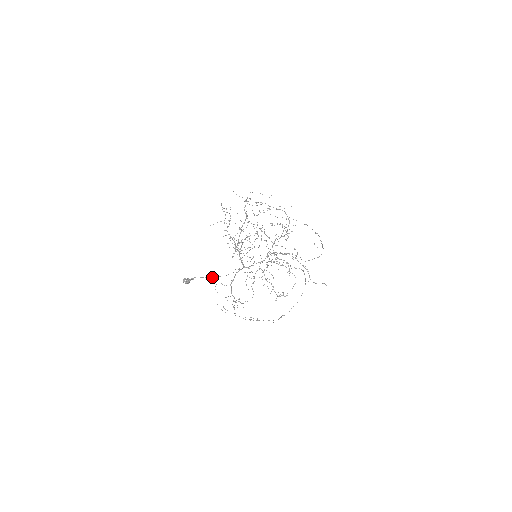
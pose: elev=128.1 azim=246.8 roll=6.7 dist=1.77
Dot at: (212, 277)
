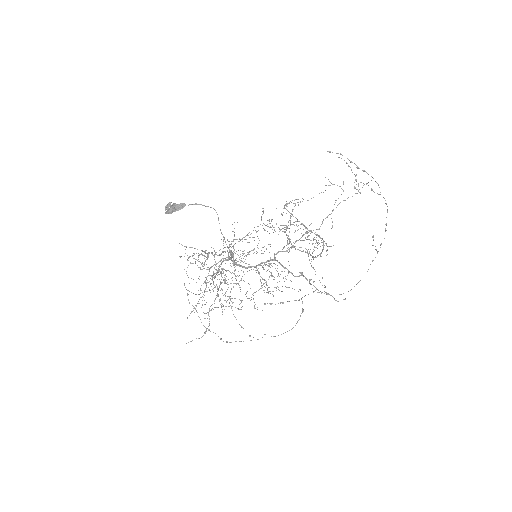
Dot at: (187, 255)
